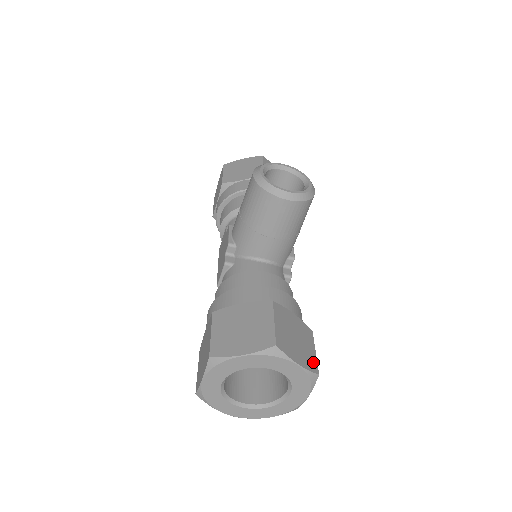
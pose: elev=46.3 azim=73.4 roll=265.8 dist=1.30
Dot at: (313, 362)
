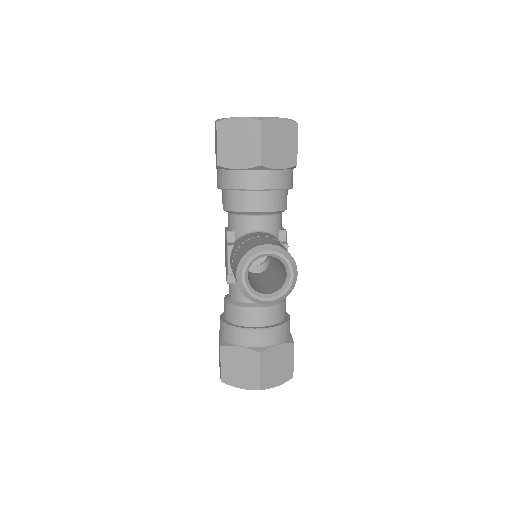
Dot at: (290, 372)
